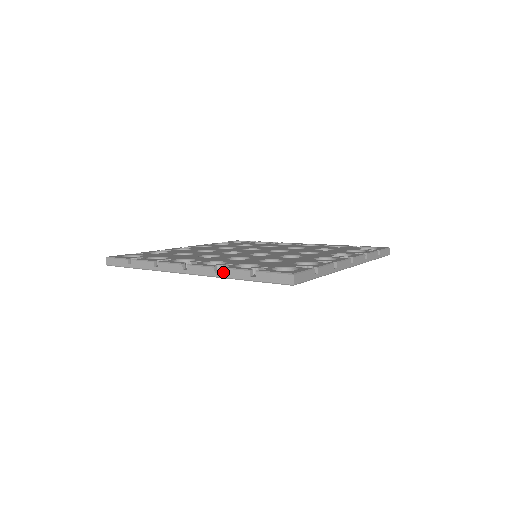
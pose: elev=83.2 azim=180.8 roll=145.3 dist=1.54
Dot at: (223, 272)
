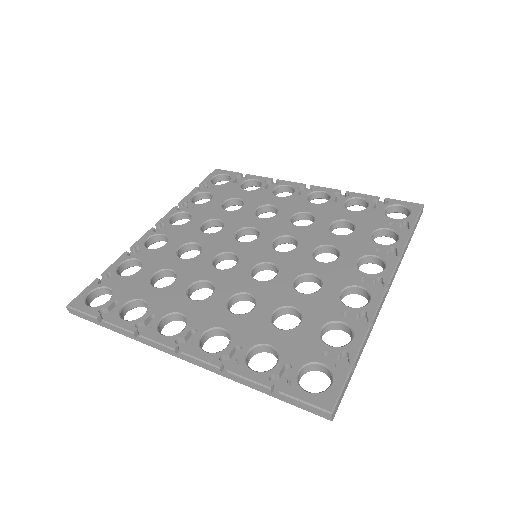
Dot at: (233, 377)
